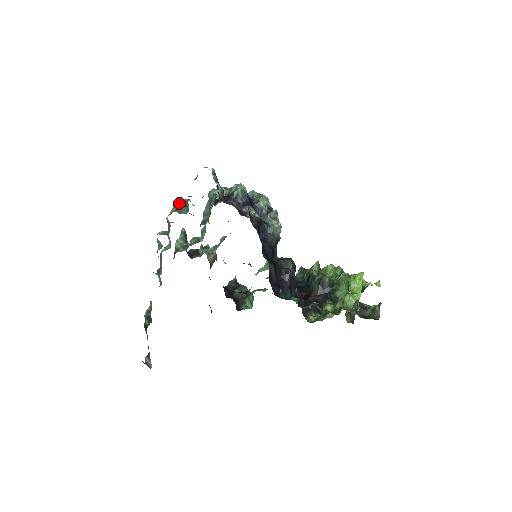
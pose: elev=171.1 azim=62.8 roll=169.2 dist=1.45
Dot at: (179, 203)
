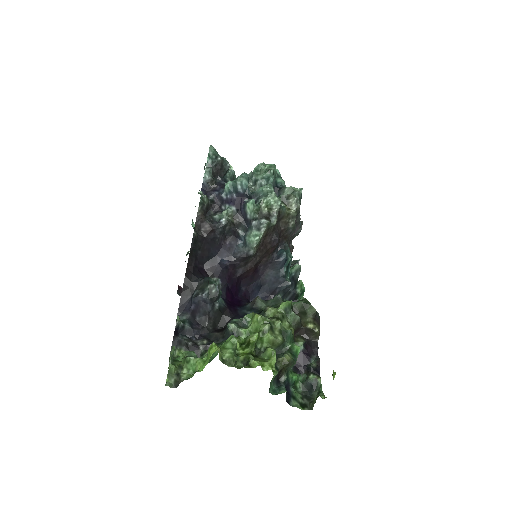
Dot at: occluded
